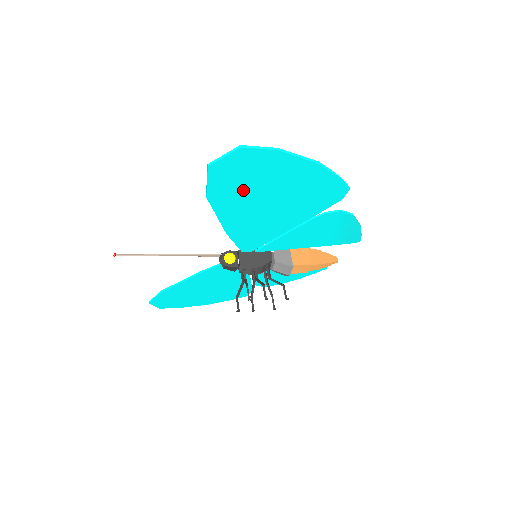
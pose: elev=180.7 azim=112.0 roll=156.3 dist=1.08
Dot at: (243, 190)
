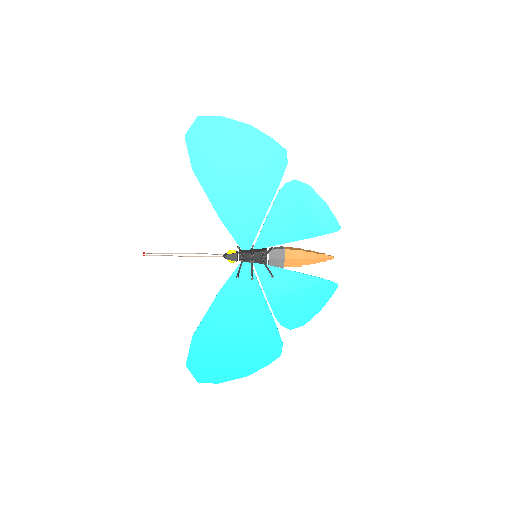
Dot at: (213, 159)
